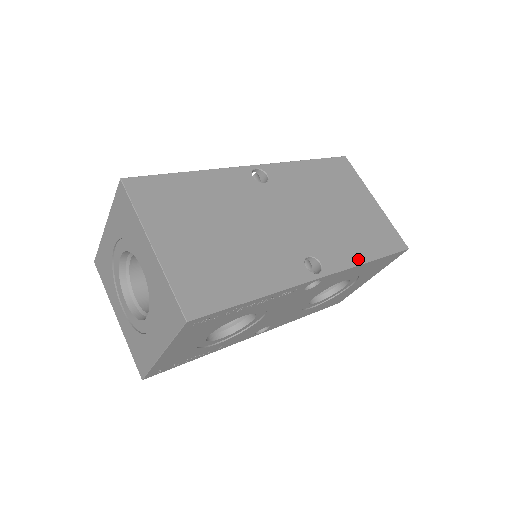
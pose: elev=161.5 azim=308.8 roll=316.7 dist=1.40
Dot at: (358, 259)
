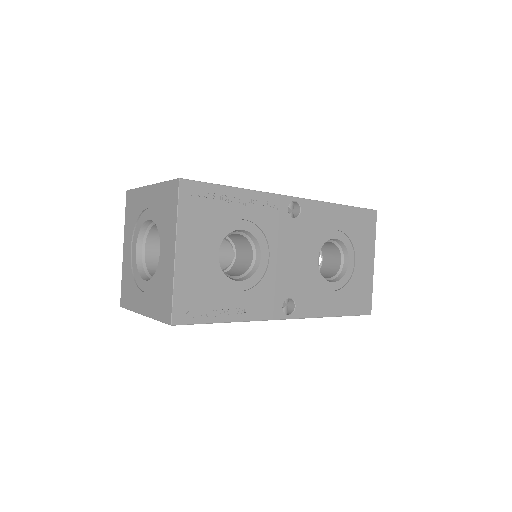
Dot at: occluded
